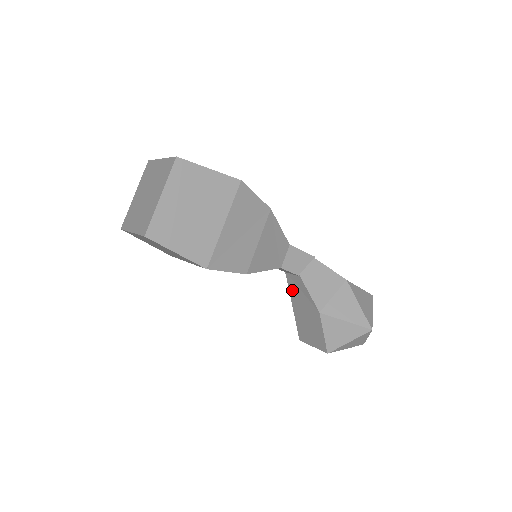
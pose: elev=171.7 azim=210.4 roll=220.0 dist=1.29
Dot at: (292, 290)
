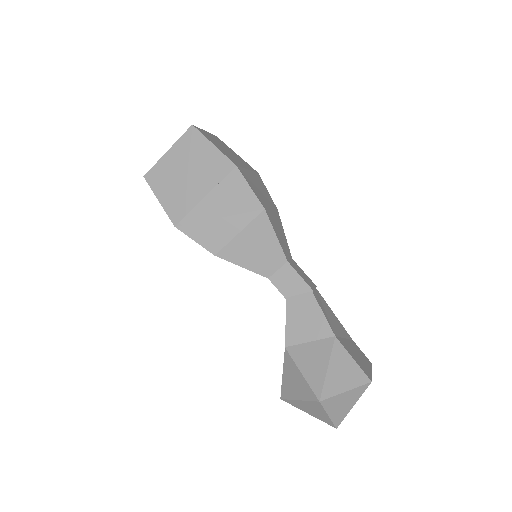
Dot at: occluded
